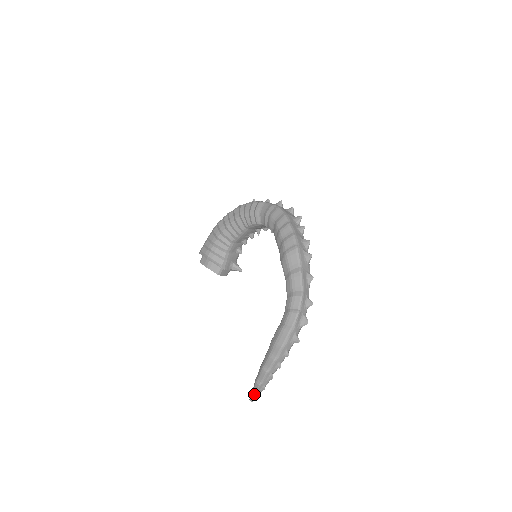
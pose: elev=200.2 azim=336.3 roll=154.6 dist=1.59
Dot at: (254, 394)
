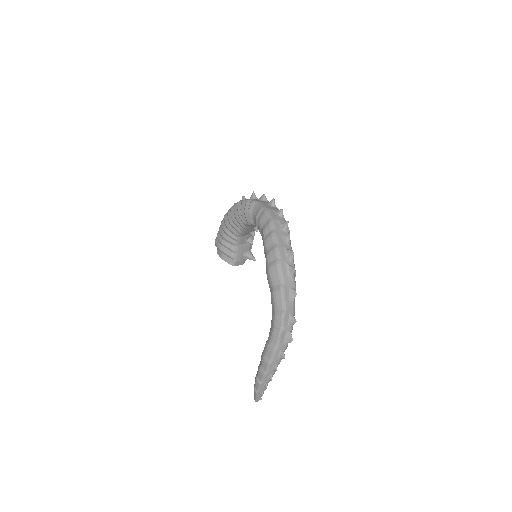
Dot at: (255, 397)
